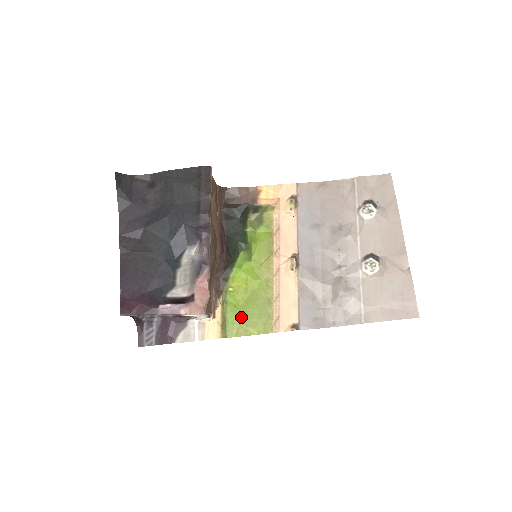
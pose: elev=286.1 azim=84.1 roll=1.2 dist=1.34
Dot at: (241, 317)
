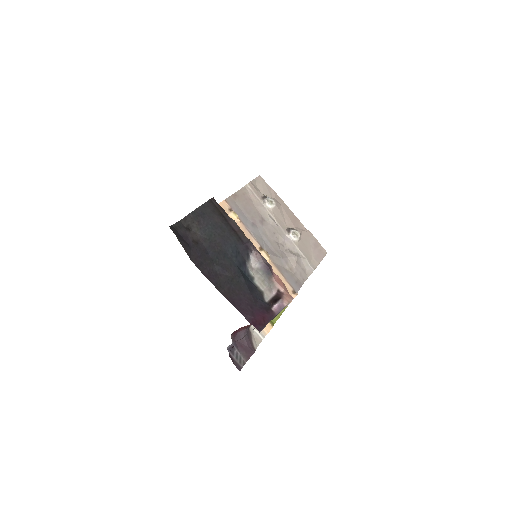
Dot at: occluded
